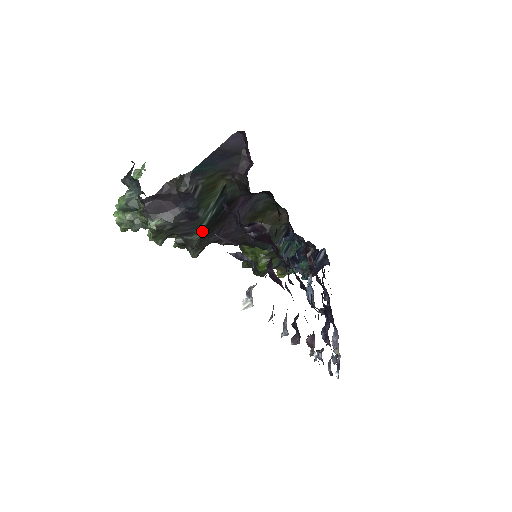
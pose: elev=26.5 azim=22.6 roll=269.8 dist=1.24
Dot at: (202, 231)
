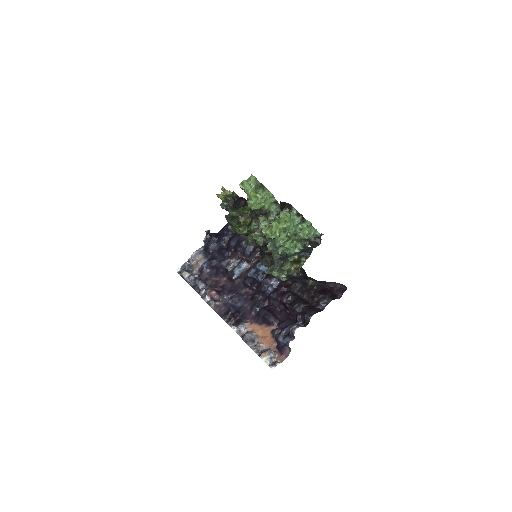
Dot at: occluded
